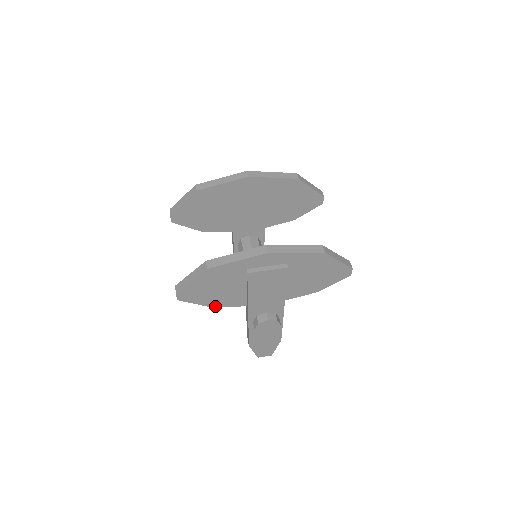
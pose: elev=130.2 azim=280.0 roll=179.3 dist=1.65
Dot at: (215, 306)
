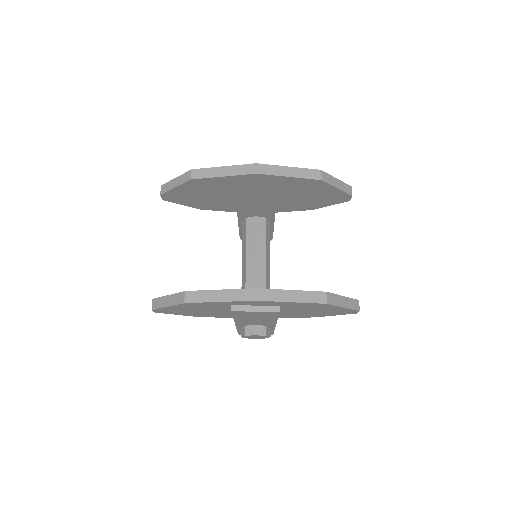
Dot at: (198, 316)
